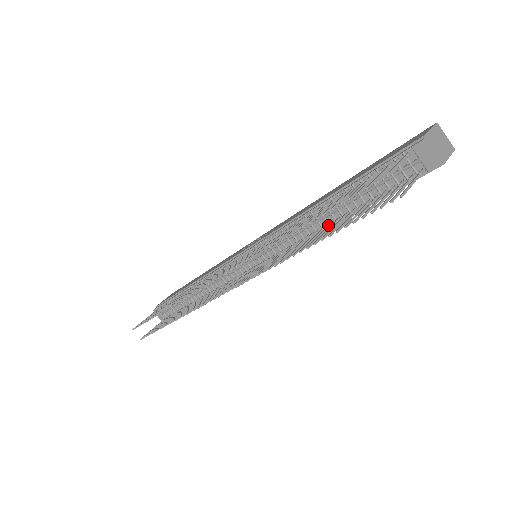
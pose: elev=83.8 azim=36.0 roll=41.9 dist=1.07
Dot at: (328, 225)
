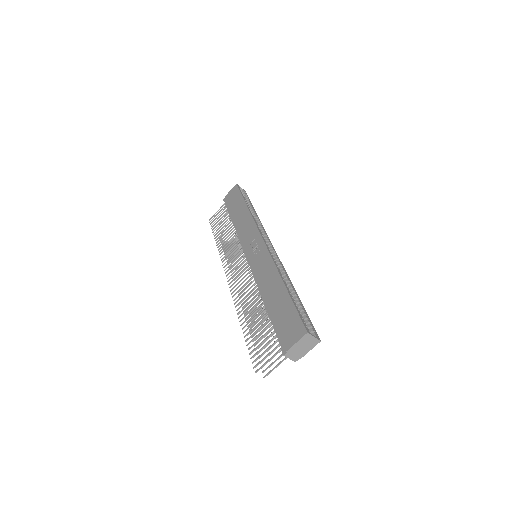
Dot at: occluded
